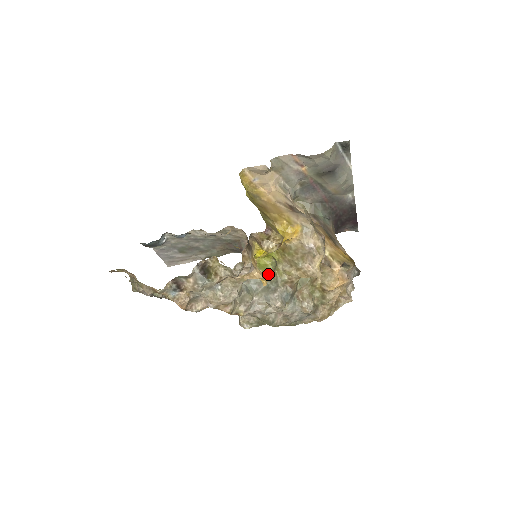
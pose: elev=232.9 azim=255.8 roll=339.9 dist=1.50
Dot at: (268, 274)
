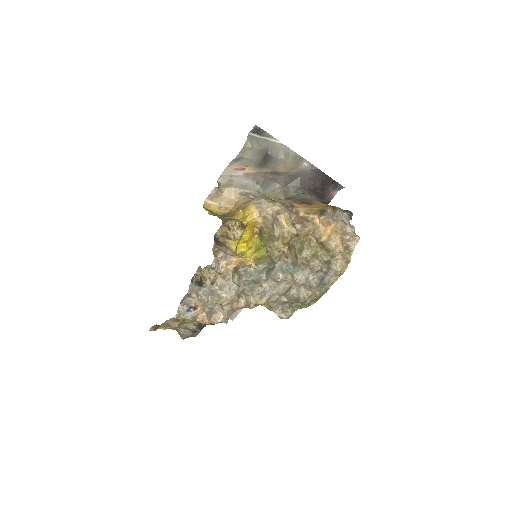
Dot at: (265, 261)
